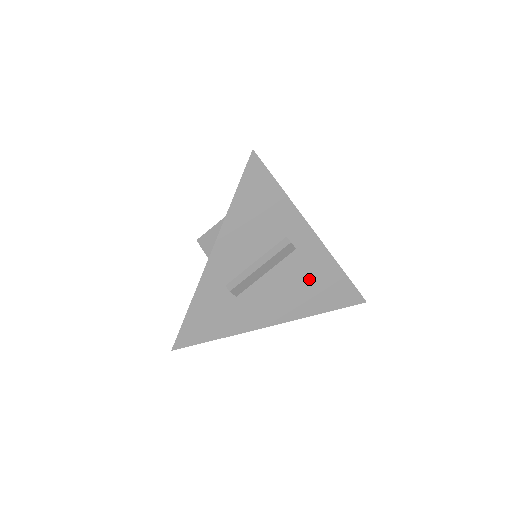
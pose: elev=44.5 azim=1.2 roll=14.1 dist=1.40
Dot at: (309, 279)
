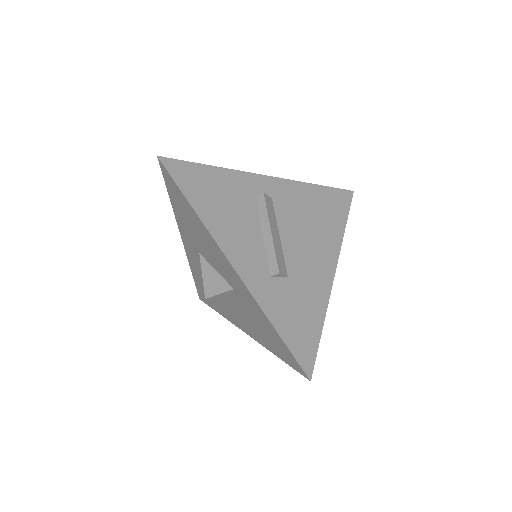
Dot at: (307, 212)
